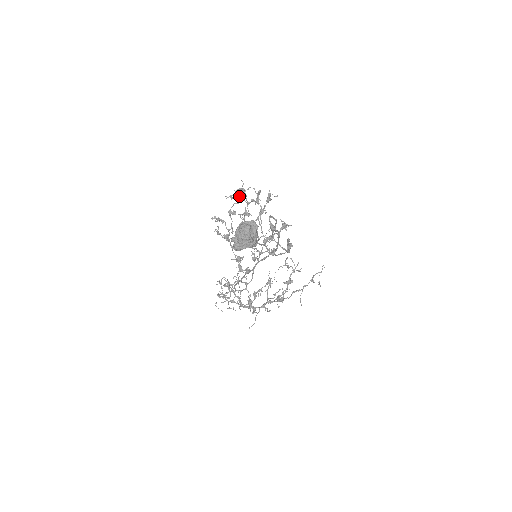
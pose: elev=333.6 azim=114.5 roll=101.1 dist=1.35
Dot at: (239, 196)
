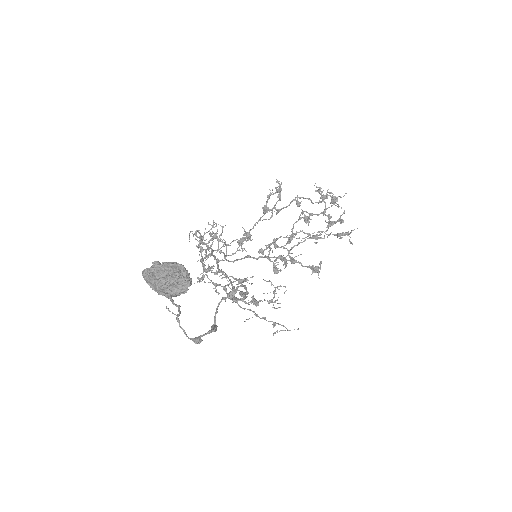
Dot at: (323, 200)
